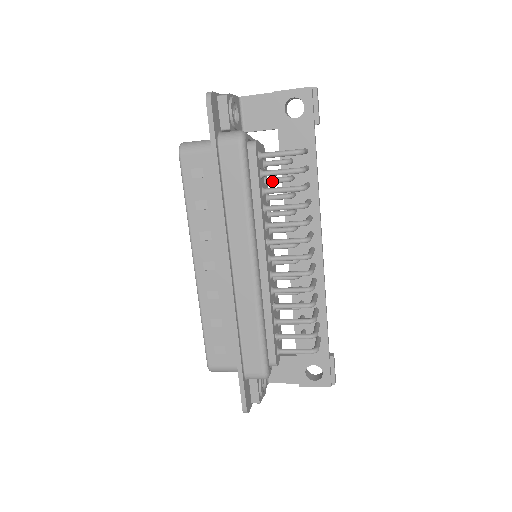
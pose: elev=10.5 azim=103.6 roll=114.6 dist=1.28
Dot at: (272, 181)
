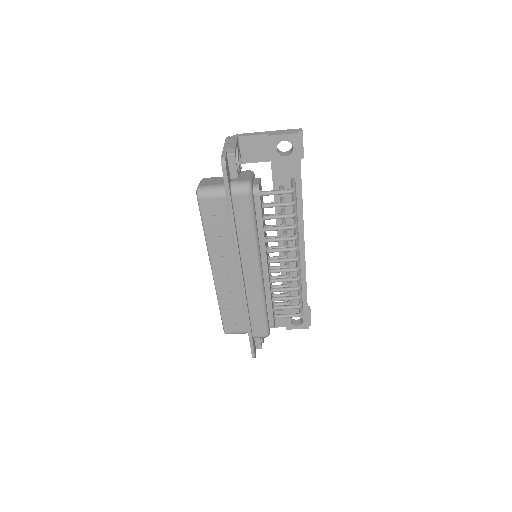
Dot at: occluded
